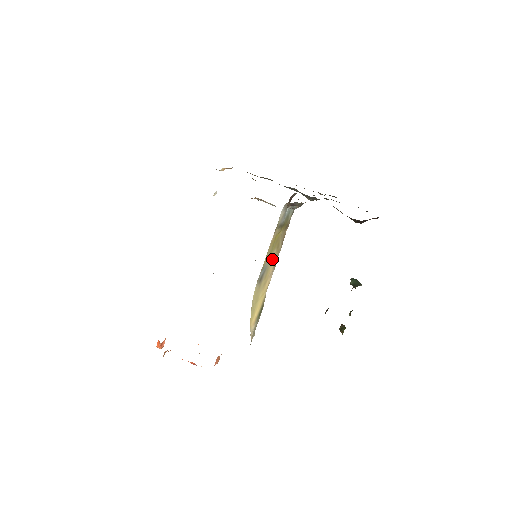
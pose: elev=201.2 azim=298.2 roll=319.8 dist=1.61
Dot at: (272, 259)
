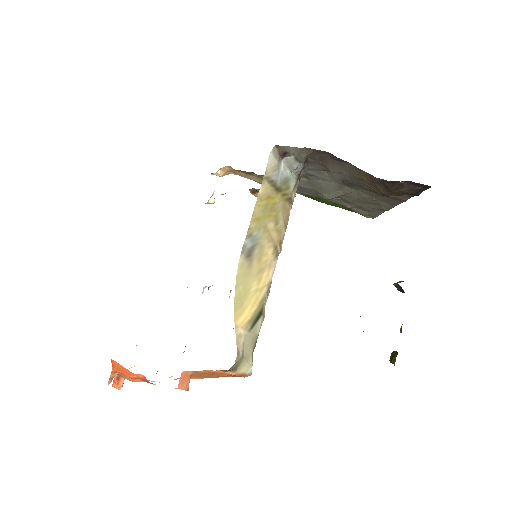
Dot at: (268, 235)
